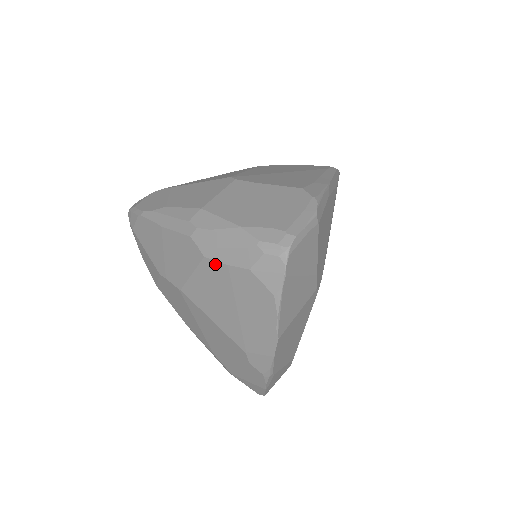
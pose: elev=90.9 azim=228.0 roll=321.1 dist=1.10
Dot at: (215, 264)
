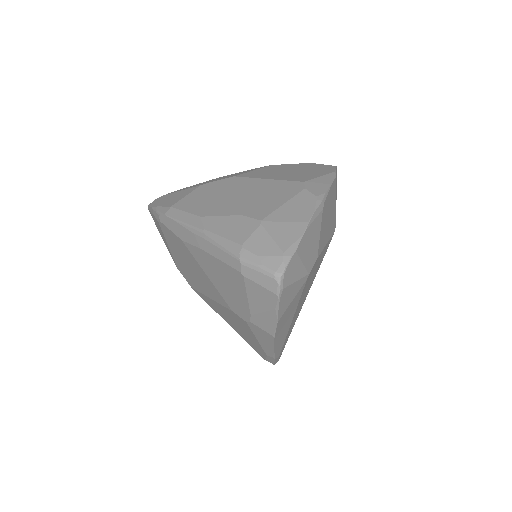
Dot at: (281, 165)
